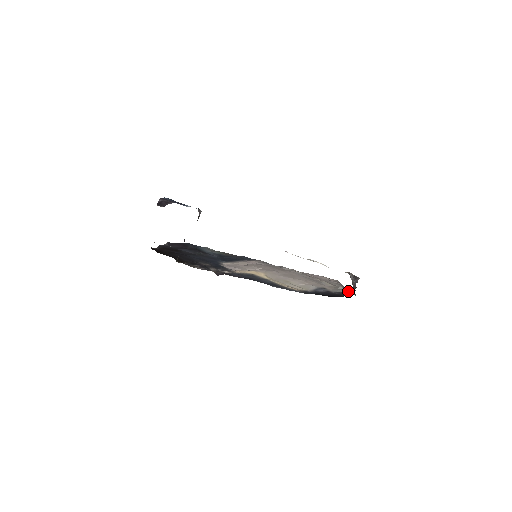
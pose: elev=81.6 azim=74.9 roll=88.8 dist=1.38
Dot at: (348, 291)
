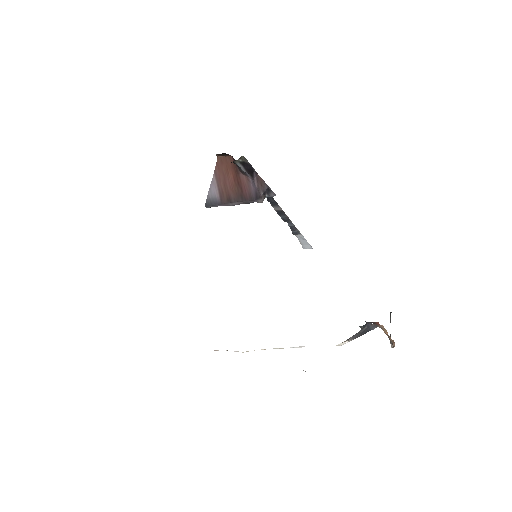
Dot at: occluded
